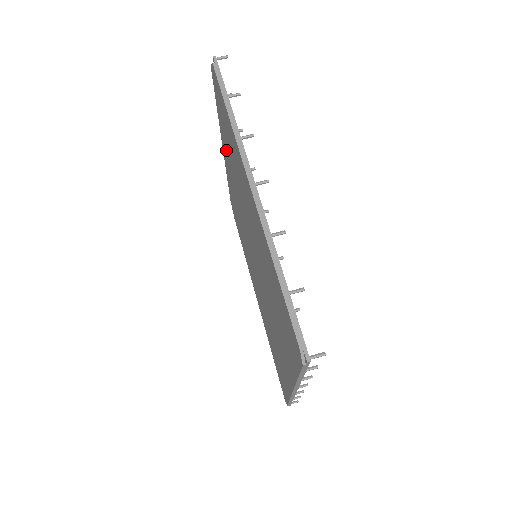
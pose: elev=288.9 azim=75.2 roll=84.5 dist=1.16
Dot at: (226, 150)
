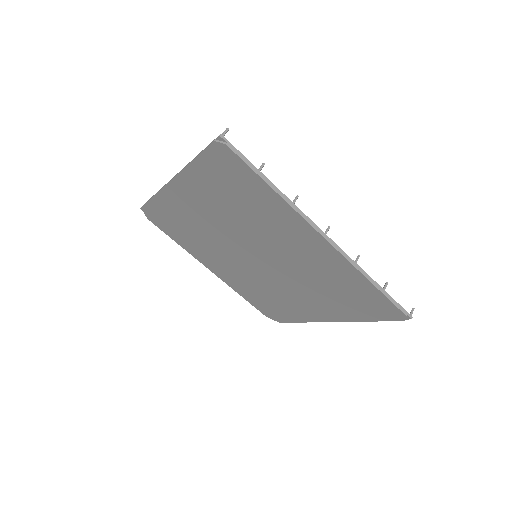
Dot at: (199, 252)
